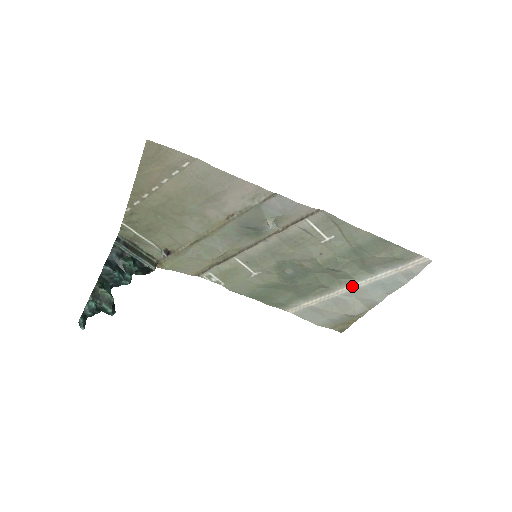
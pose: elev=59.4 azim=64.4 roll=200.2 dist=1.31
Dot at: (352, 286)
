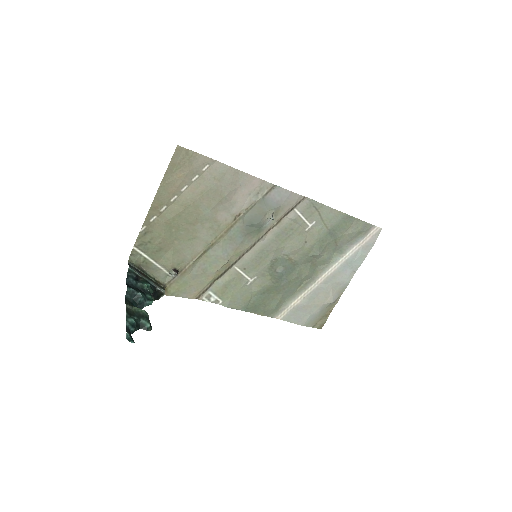
Dot at: (328, 271)
